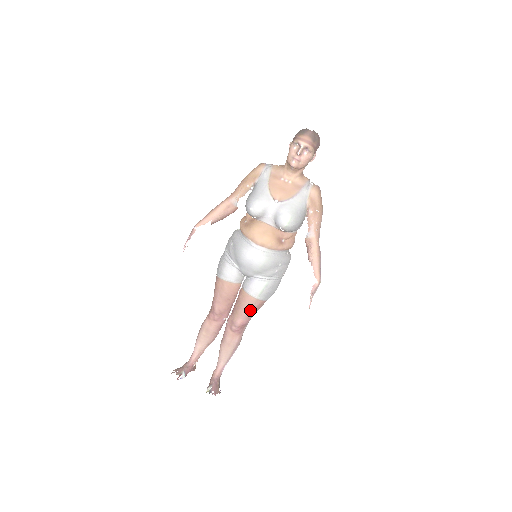
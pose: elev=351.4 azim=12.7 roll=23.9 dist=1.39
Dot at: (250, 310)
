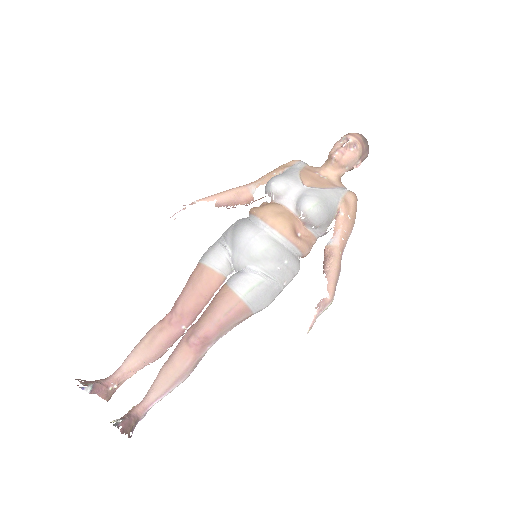
Dot at: (225, 314)
